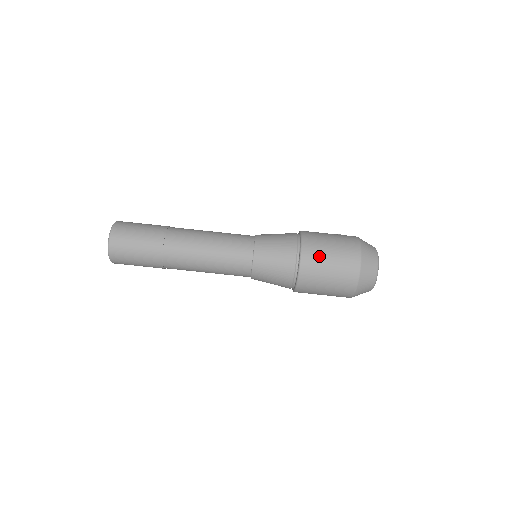
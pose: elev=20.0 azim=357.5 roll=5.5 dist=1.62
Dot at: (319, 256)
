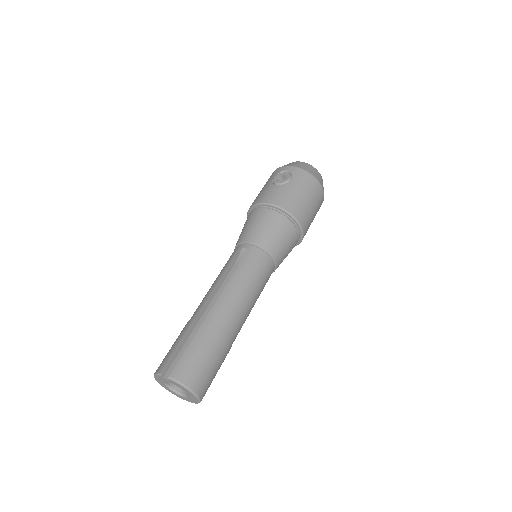
Dot at: (310, 220)
